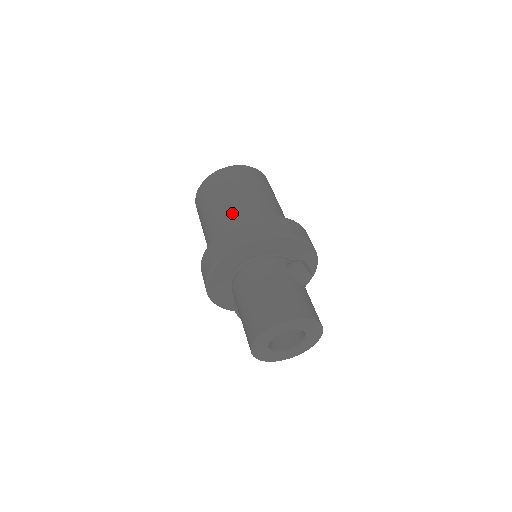
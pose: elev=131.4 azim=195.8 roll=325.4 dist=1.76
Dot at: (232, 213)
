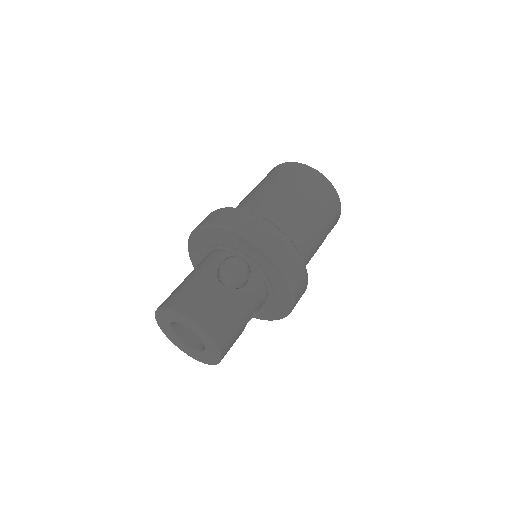
Dot at: occluded
